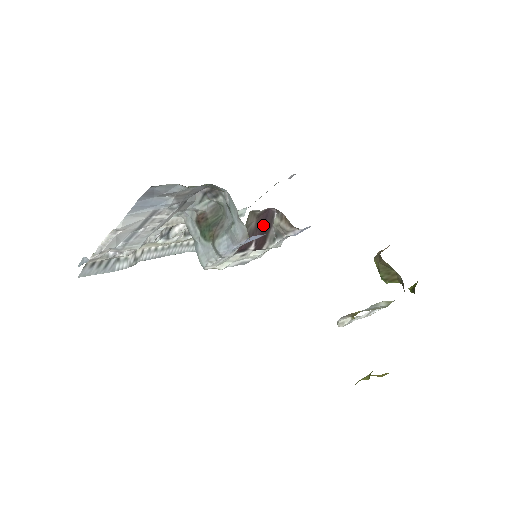
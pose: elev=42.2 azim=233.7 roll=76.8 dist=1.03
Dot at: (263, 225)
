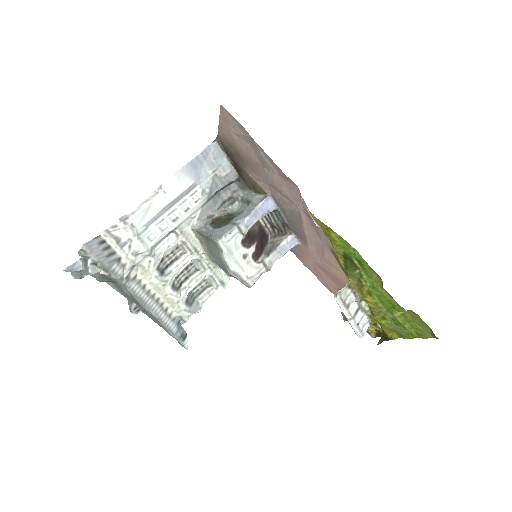
Dot at: (262, 237)
